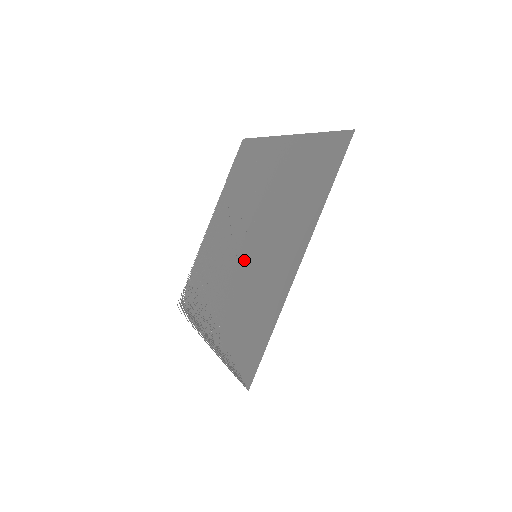
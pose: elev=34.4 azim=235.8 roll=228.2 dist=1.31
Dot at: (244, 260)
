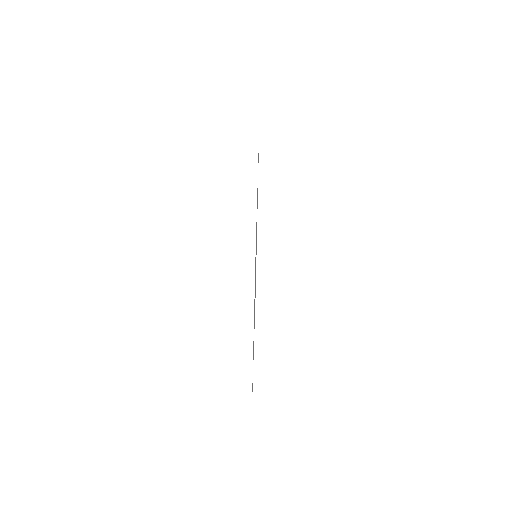
Dot at: occluded
